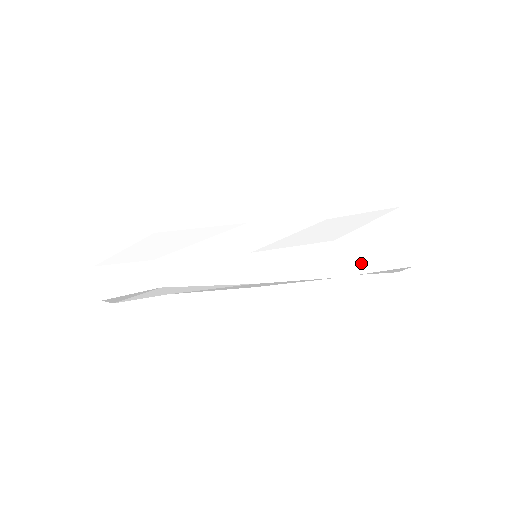
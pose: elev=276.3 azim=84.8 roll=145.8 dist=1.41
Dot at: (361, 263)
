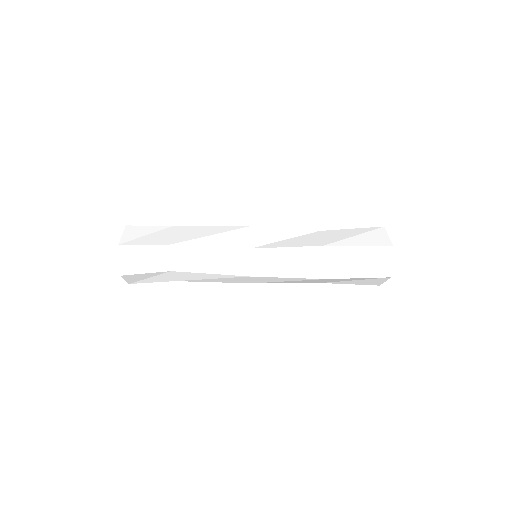
Dot at: (345, 268)
